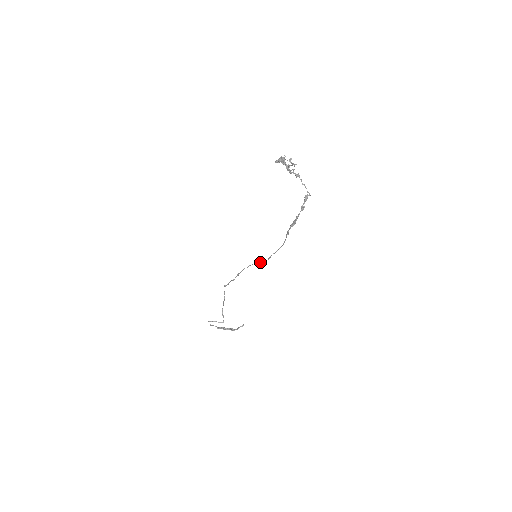
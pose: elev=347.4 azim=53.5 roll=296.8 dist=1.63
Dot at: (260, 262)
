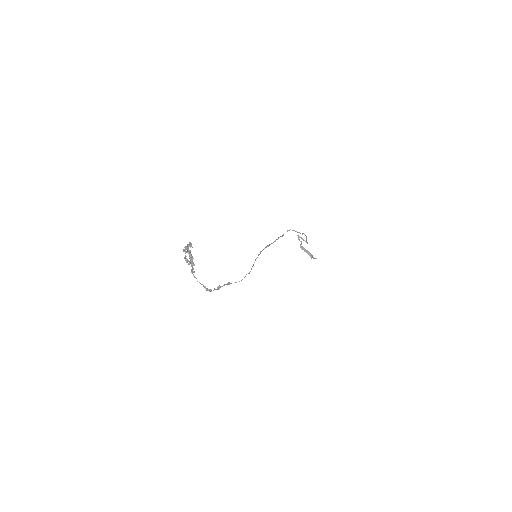
Dot at: (252, 266)
